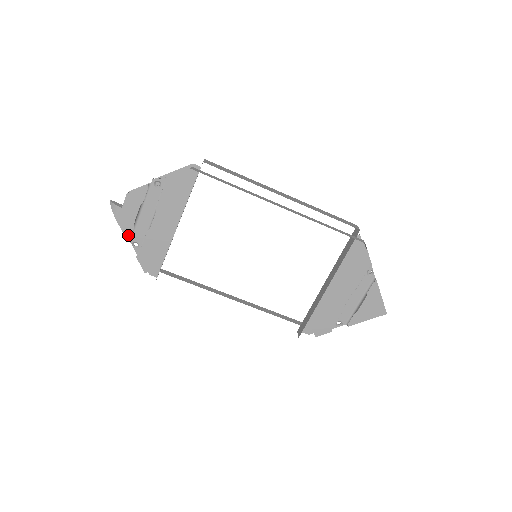
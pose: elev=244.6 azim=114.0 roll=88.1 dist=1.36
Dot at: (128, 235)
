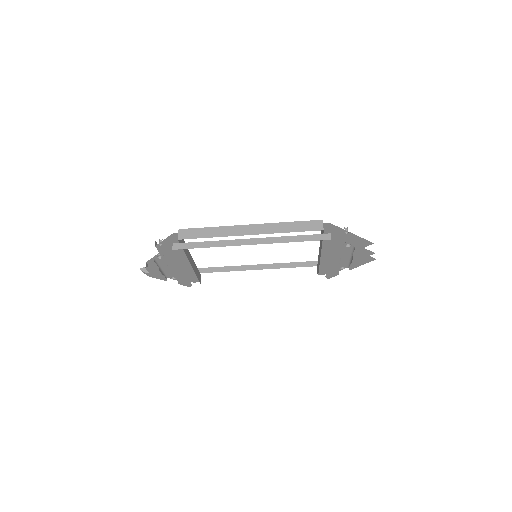
Dot at: (164, 279)
